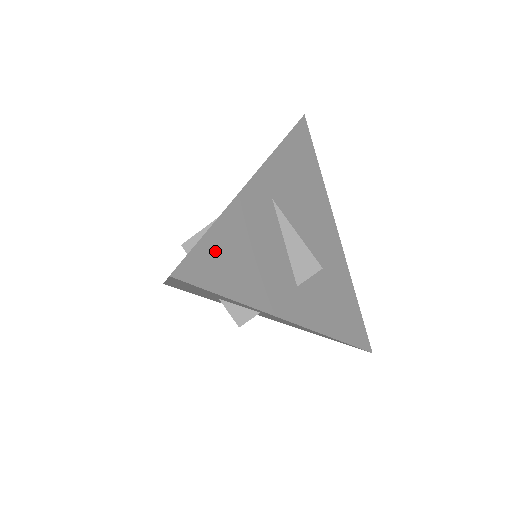
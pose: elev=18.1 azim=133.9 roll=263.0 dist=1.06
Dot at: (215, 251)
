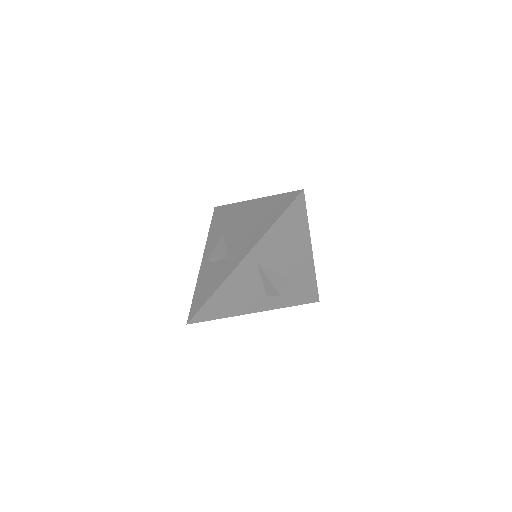
Dot at: (212, 305)
